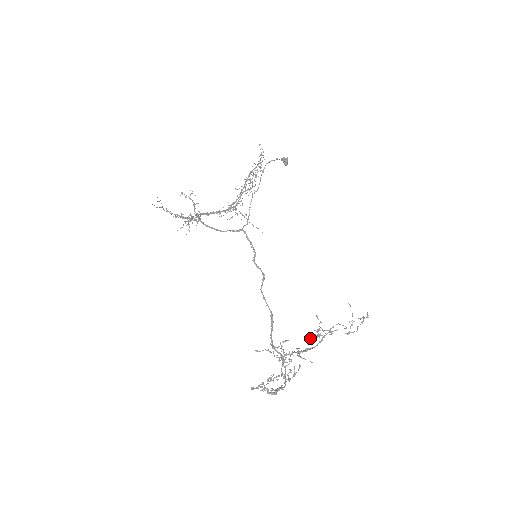
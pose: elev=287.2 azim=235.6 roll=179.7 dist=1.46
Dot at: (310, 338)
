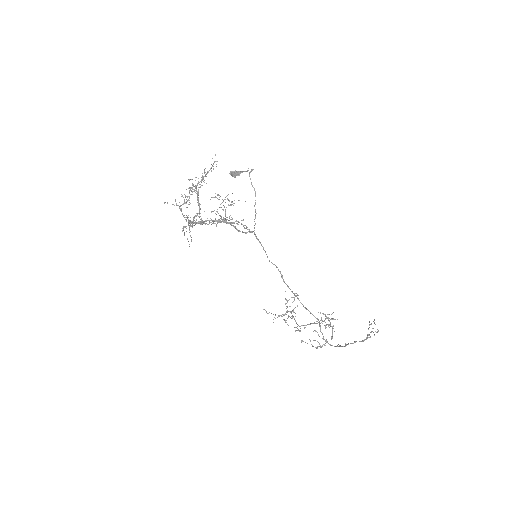
Dot at: occluded
